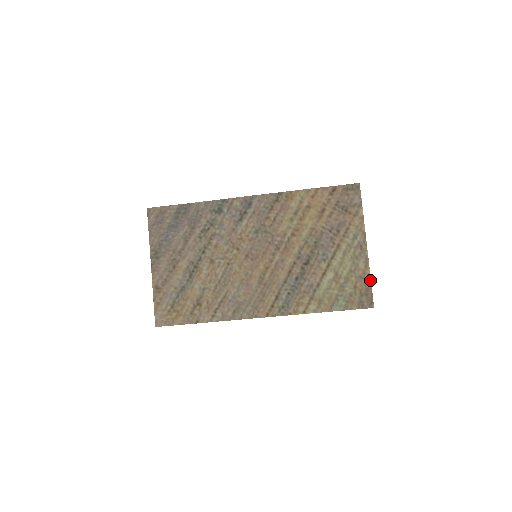
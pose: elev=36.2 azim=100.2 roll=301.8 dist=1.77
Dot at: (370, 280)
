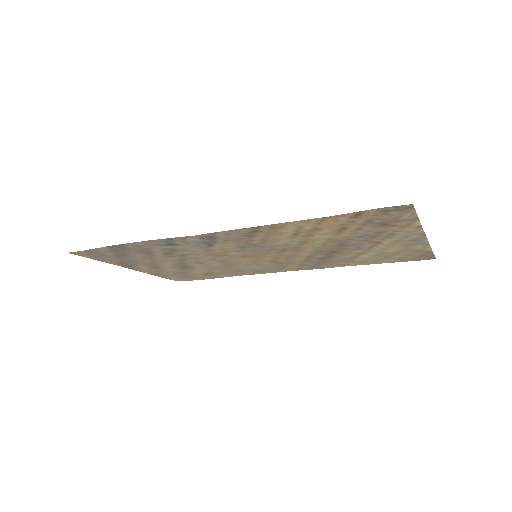
Dot at: (431, 252)
